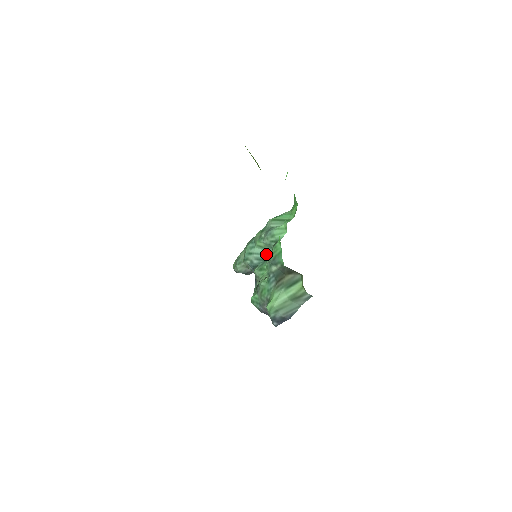
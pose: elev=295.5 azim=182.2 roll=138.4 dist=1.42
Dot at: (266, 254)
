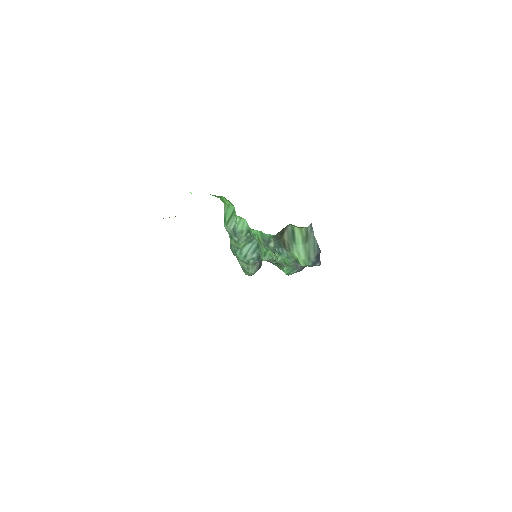
Dot at: (253, 244)
